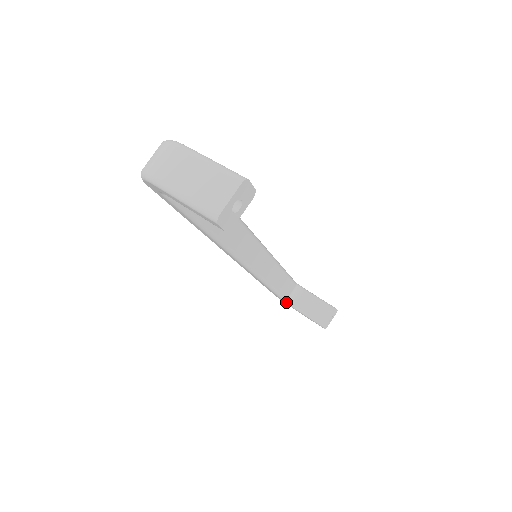
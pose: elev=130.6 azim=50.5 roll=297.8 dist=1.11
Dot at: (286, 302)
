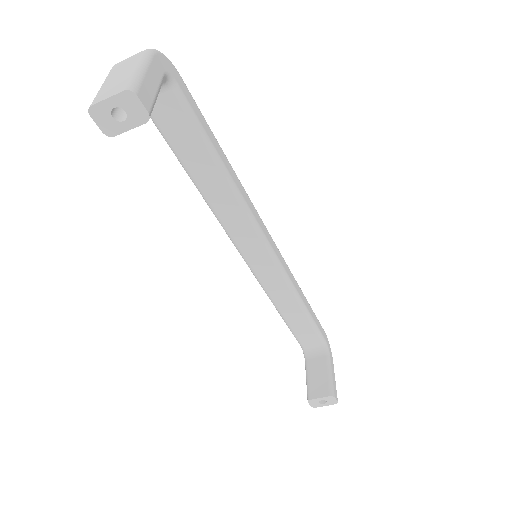
Dot at: (303, 351)
